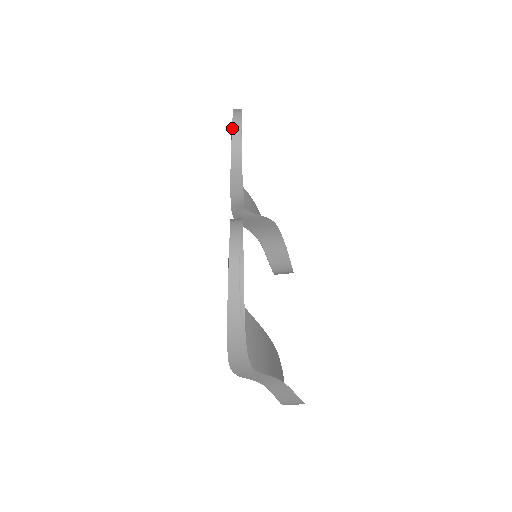
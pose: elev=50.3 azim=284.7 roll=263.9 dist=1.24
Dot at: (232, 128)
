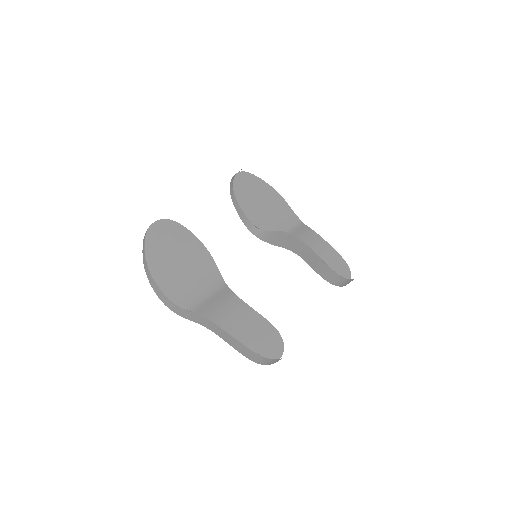
Dot at: (231, 181)
